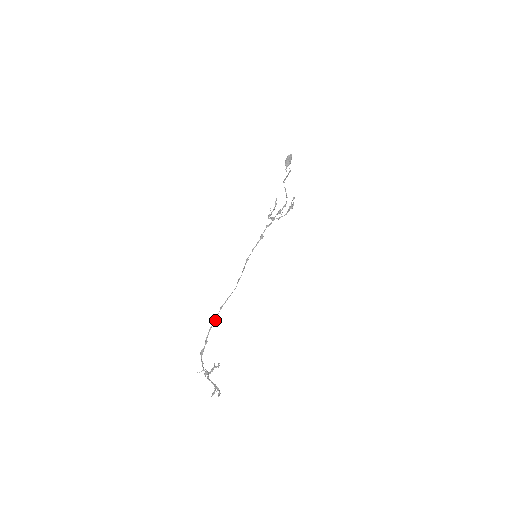
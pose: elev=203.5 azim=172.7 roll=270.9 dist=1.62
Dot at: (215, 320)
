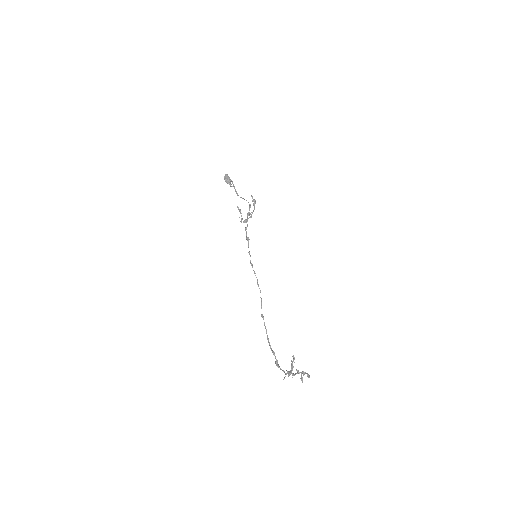
Dot at: (266, 330)
